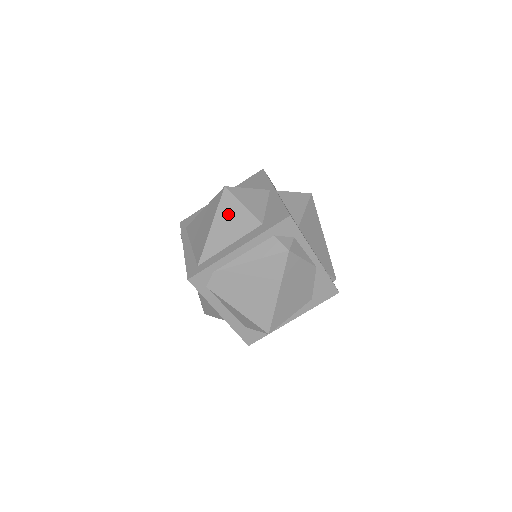
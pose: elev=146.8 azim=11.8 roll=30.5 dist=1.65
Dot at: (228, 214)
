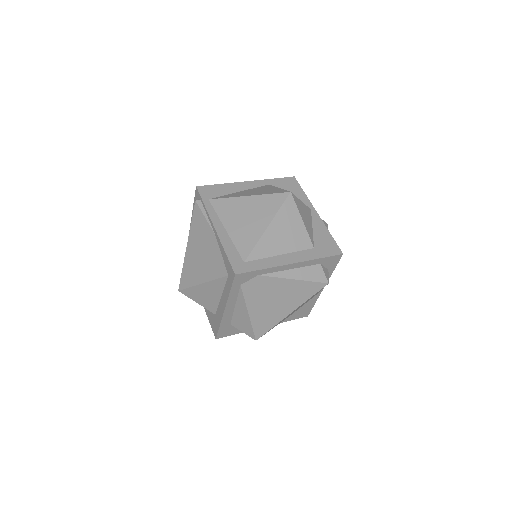
Dot at: (287, 222)
